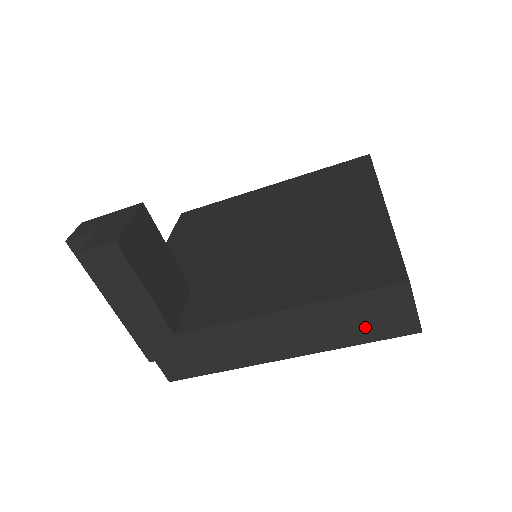
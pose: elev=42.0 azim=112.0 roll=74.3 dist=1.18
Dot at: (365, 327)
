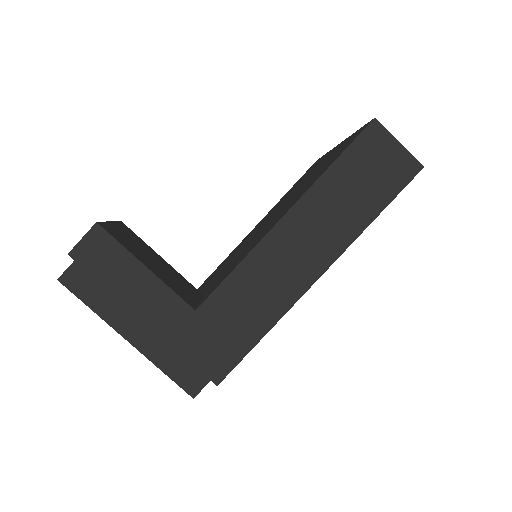
Dot at: (369, 192)
